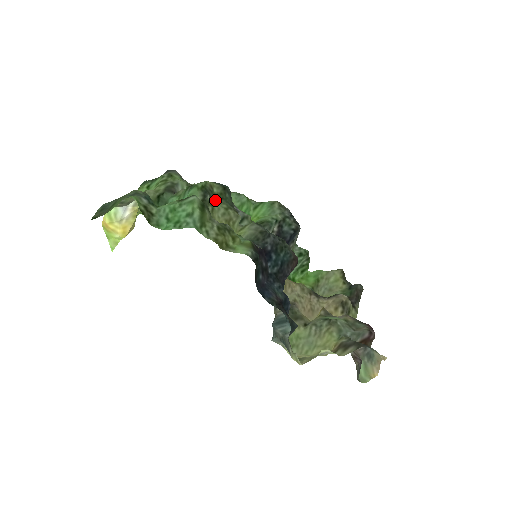
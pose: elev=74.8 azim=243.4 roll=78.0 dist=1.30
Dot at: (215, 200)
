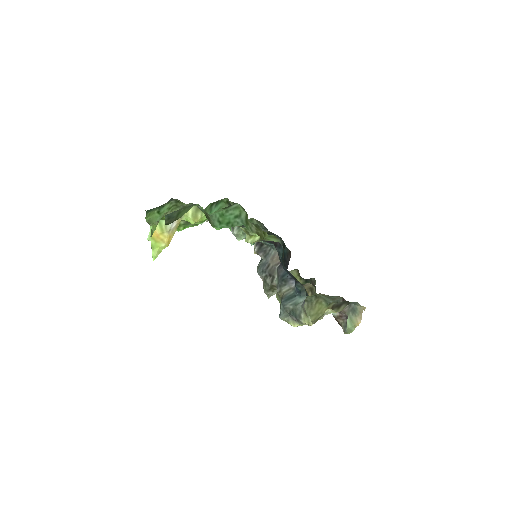
Dot at: occluded
